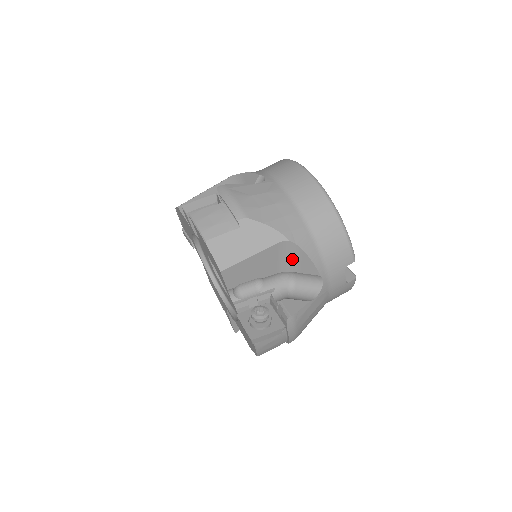
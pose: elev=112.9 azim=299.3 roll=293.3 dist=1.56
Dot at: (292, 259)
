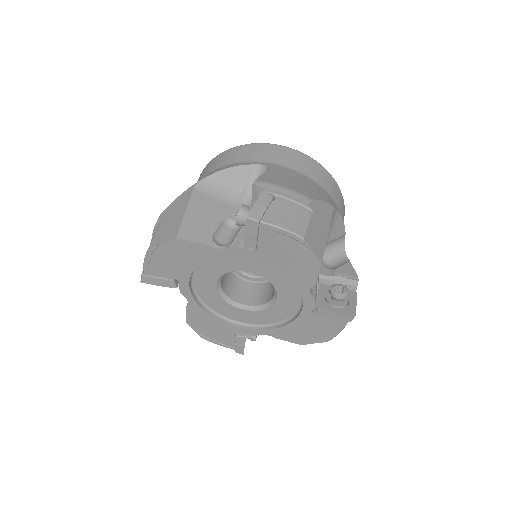
Dot at: (330, 229)
